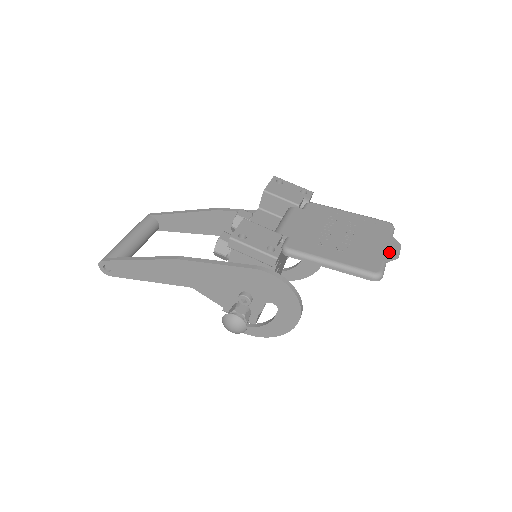
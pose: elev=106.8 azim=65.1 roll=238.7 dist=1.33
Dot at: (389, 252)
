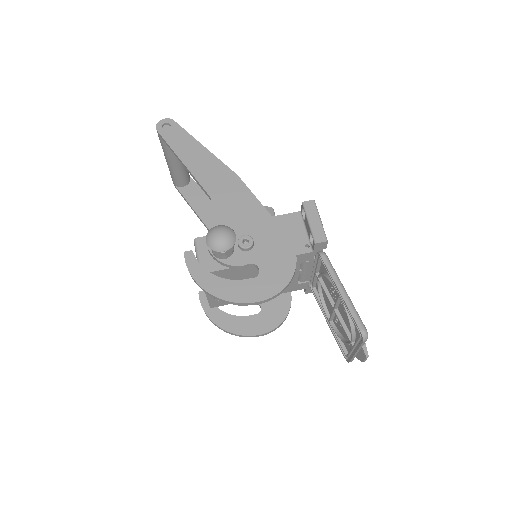
Dot at: occluded
